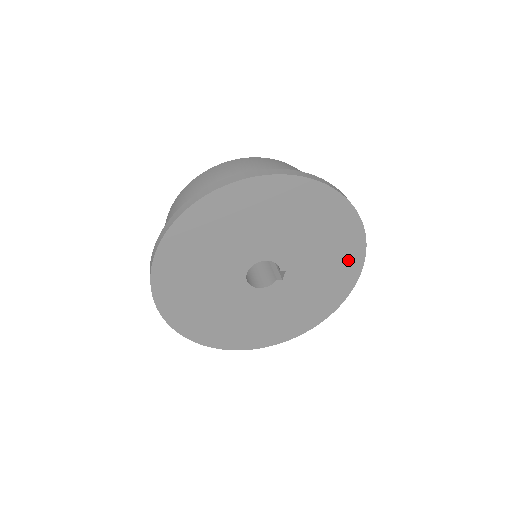
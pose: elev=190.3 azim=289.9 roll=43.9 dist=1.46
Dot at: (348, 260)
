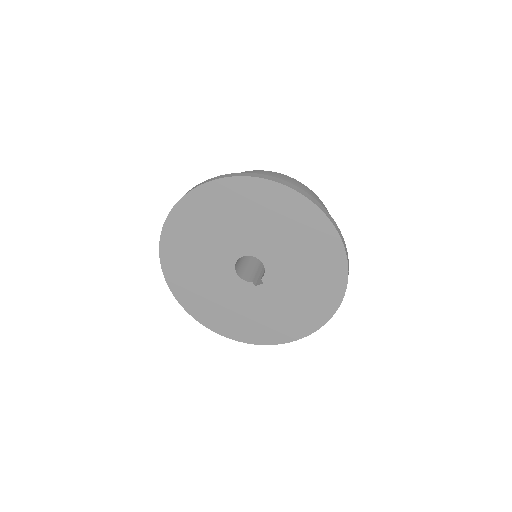
Dot at: (303, 322)
